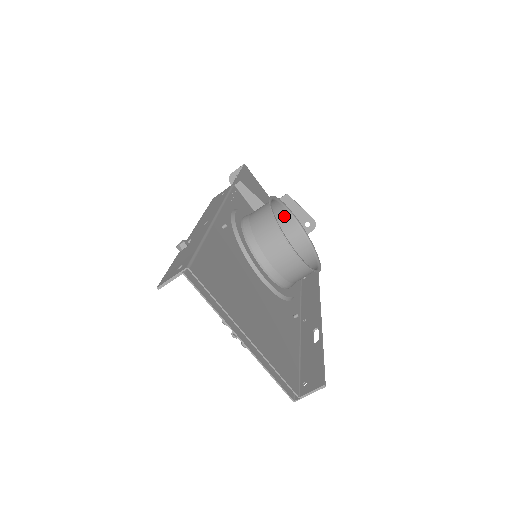
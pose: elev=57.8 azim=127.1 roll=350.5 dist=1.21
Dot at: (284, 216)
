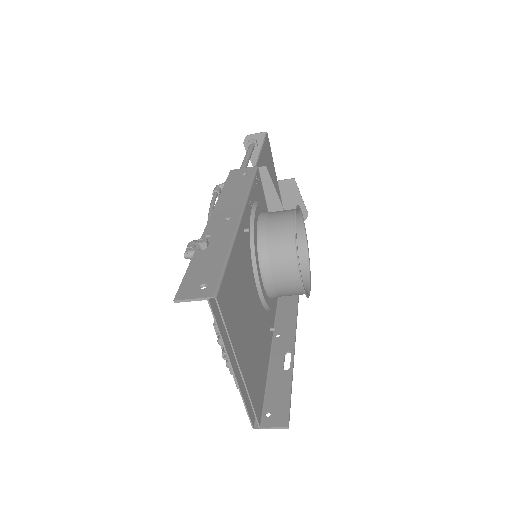
Dot at: occluded
